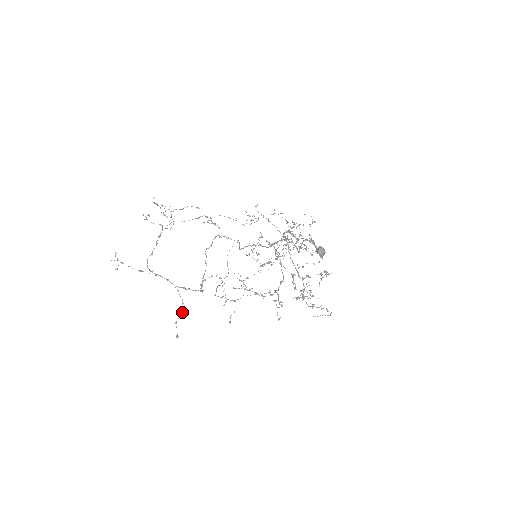
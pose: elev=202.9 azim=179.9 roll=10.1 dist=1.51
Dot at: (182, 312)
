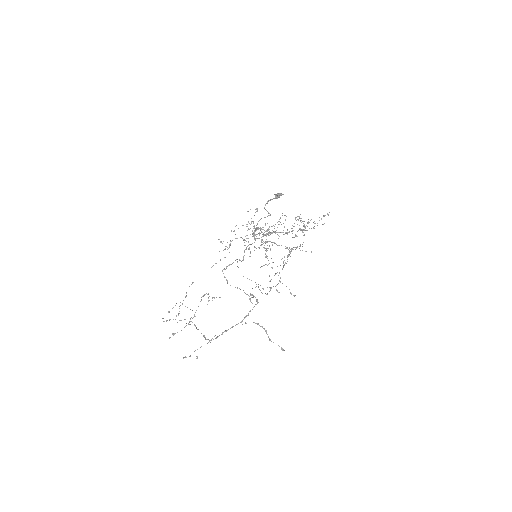
Dot at: (264, 329)
